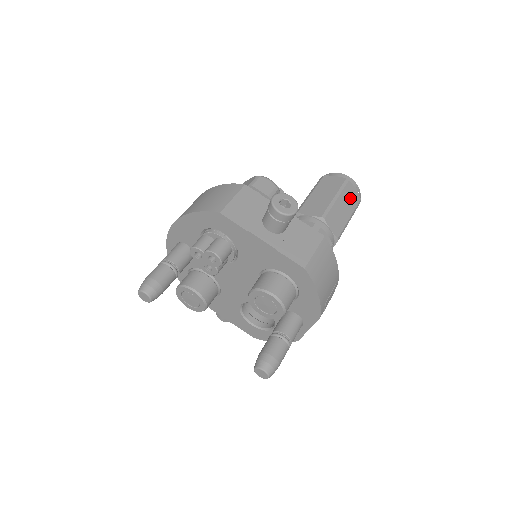
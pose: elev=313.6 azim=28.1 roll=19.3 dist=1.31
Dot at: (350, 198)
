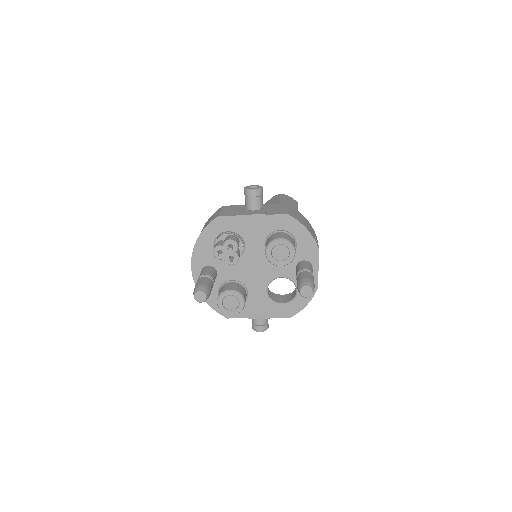
Dot at: (290, 200)
